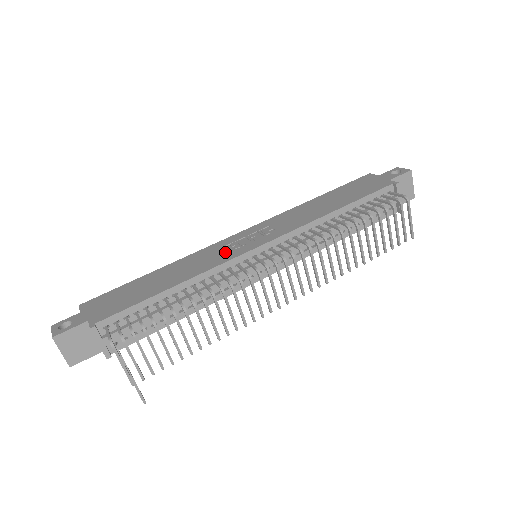
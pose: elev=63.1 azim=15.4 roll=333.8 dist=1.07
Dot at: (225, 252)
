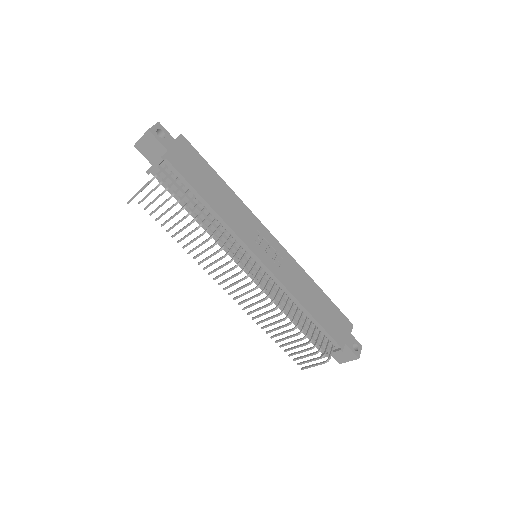
Dot at: (251, 234)
